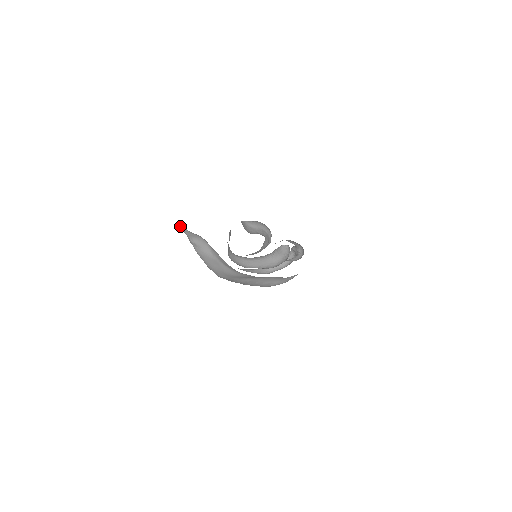
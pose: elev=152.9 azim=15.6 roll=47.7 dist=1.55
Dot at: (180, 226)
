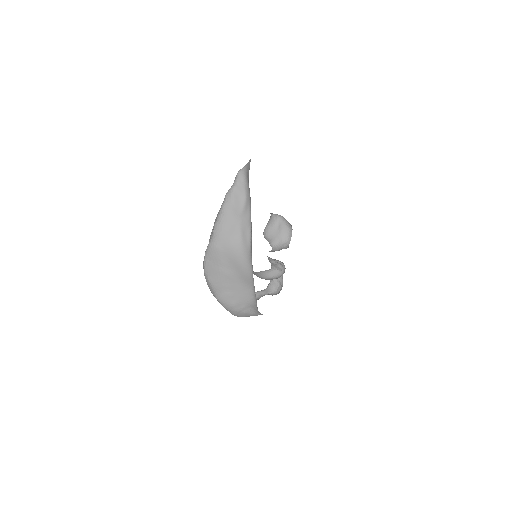
Dot at: (240, 173)
